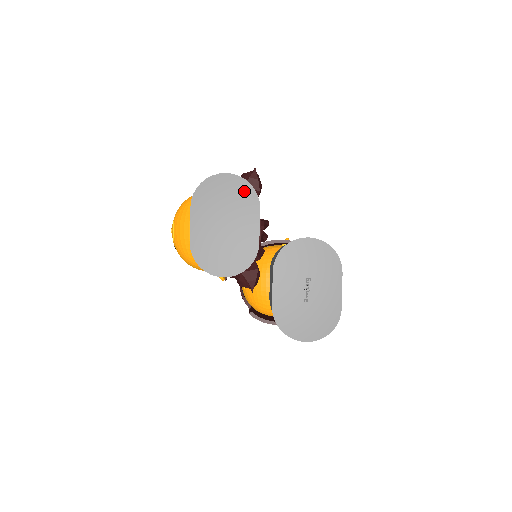
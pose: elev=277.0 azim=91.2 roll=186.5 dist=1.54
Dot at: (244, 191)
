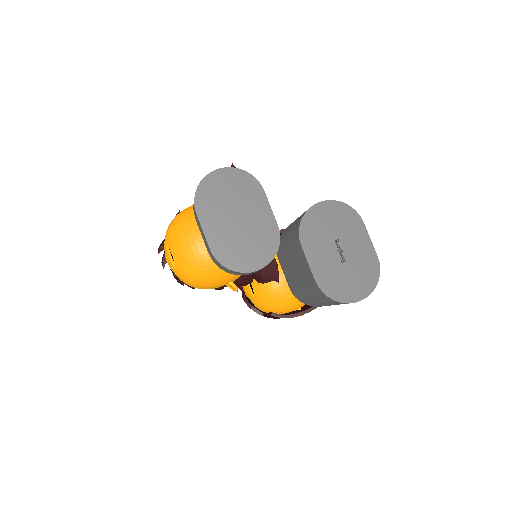
Dot at: (242, 180)
